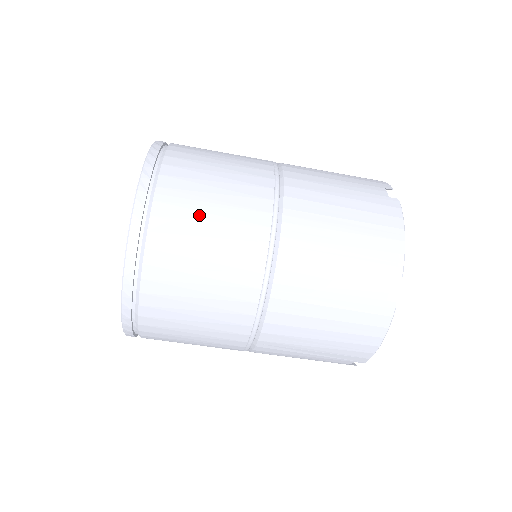
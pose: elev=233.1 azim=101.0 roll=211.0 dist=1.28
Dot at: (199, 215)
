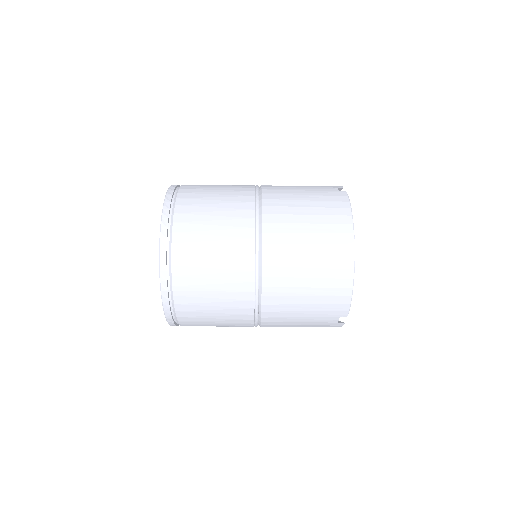
Dot at: (205, 300)
